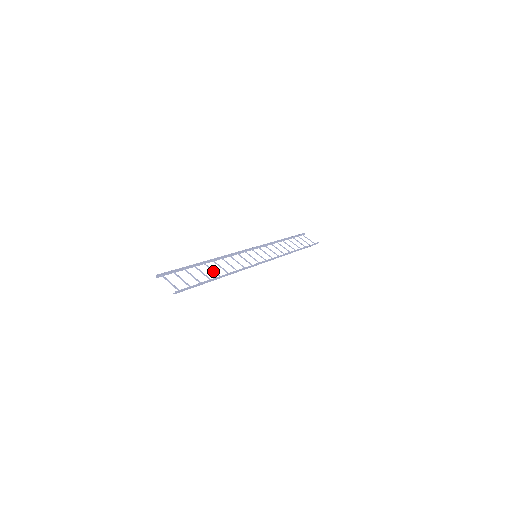
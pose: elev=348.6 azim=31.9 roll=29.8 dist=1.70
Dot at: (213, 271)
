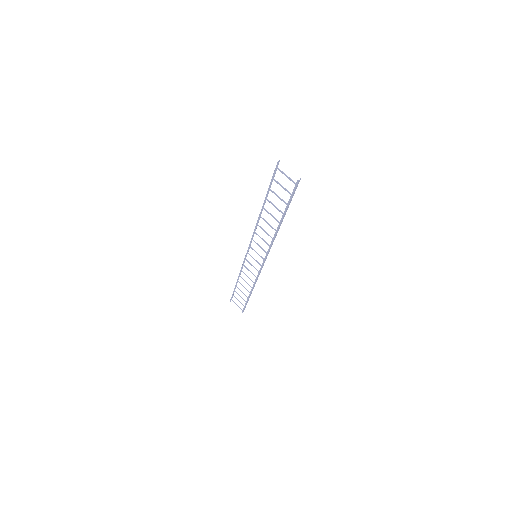
Dot at: (273, 216)
